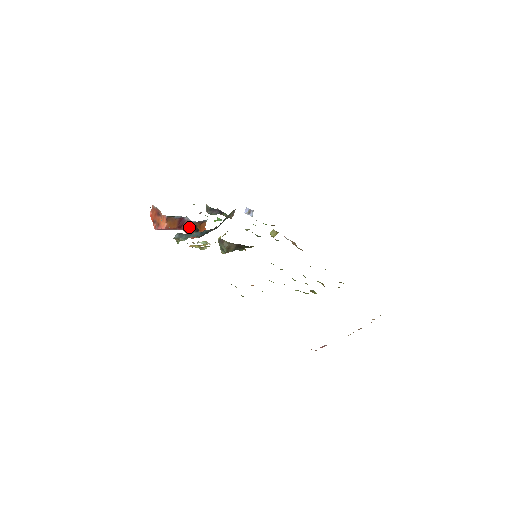
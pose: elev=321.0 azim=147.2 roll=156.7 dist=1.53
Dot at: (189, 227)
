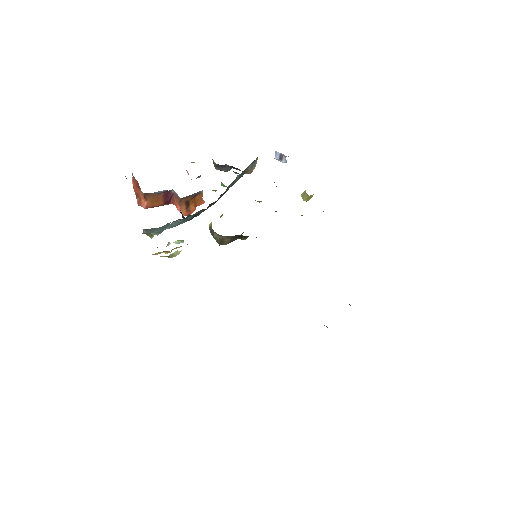
Dot at: (178, 203)
